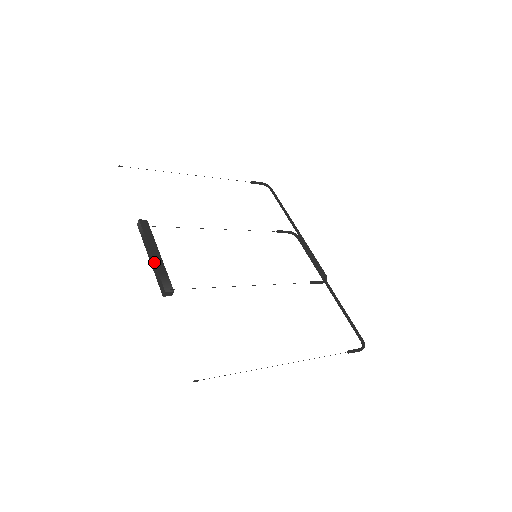
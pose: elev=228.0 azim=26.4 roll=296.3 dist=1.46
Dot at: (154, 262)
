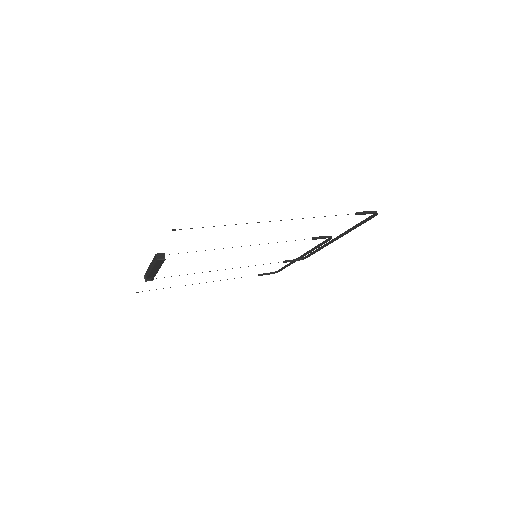
Dot at: (150, 263)
